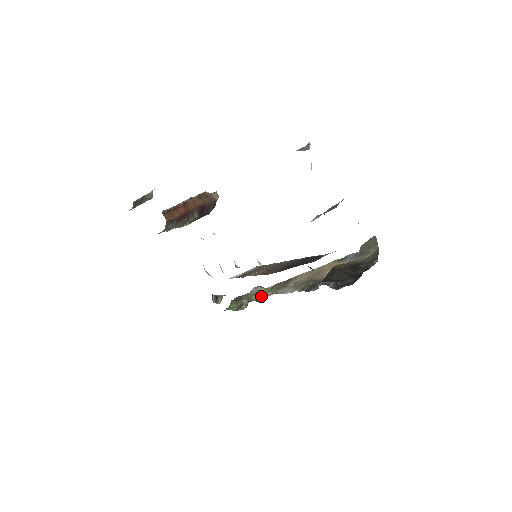
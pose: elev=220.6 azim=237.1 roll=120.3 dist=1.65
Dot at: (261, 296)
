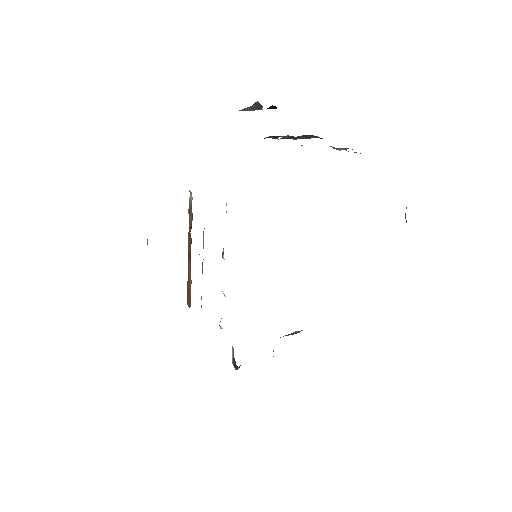
Dot at: (295, 333)
